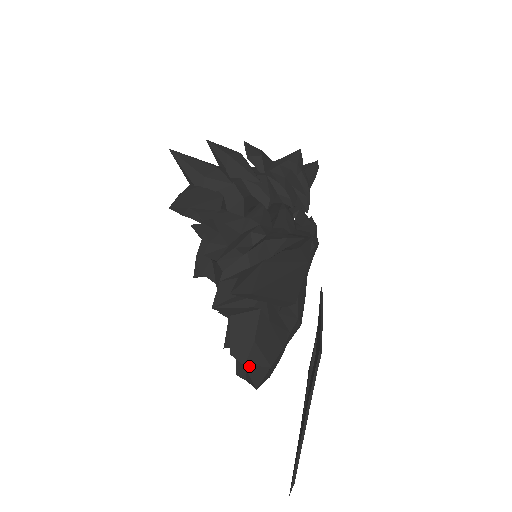
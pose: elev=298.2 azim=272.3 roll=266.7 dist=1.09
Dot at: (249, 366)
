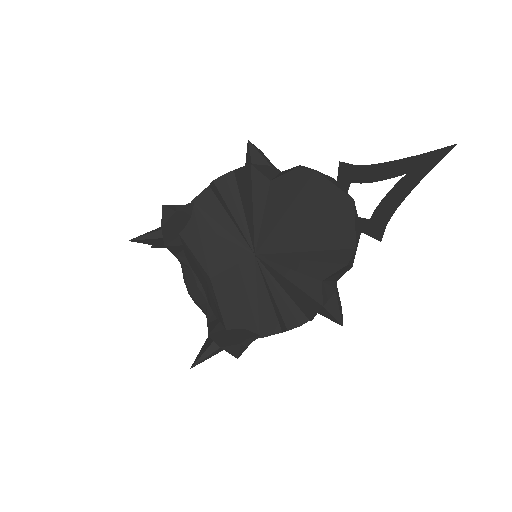
Dot at: (319, 172)
